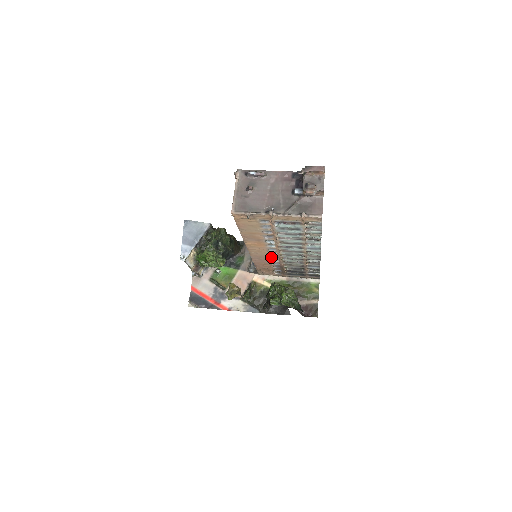
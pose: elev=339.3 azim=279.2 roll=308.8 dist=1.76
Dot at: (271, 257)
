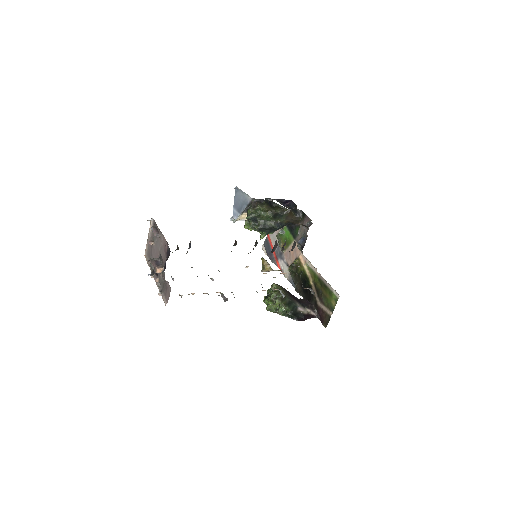
Dot at: occluded
